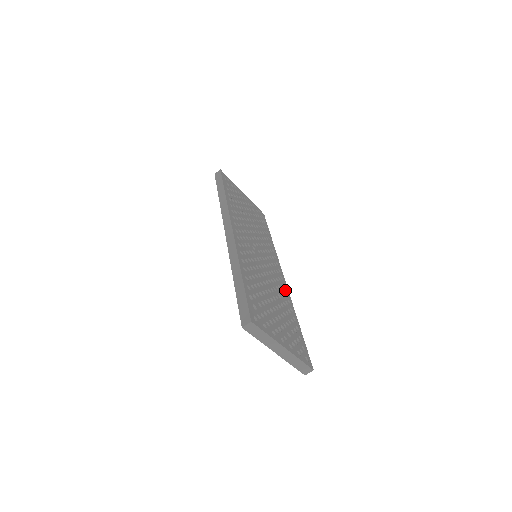
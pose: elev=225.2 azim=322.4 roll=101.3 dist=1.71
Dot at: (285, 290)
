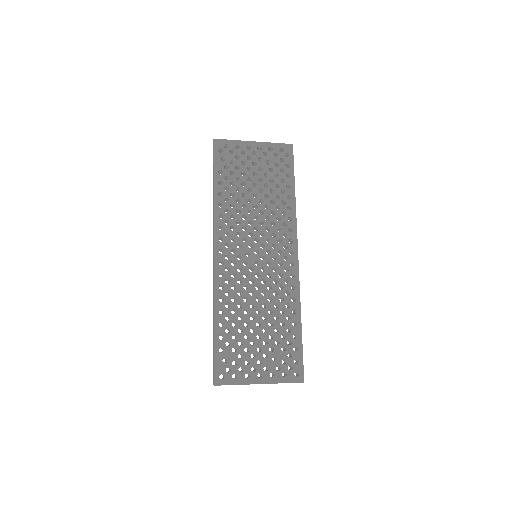
Dot at: (292, 283)
